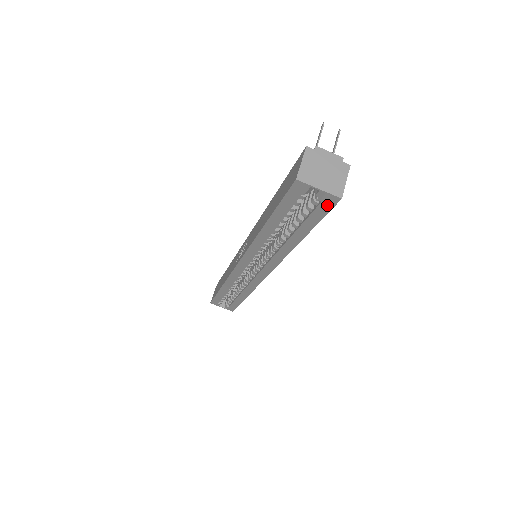
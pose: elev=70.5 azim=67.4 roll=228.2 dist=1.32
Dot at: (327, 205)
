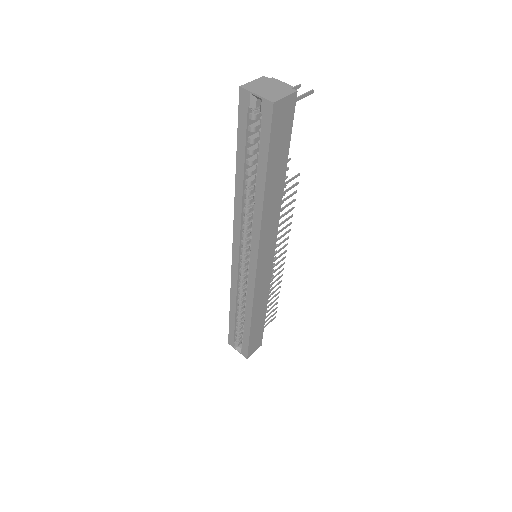
Dot at: (267, 118)
